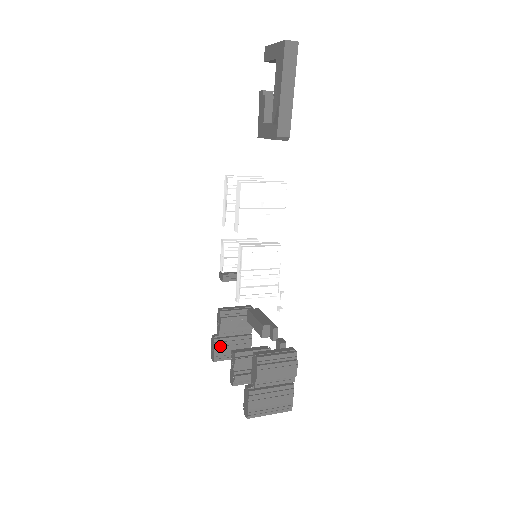
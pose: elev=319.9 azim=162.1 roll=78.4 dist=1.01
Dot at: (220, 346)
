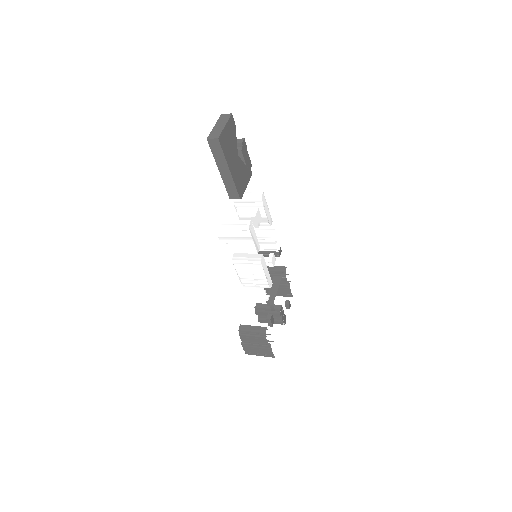
Dot at: (268, 288)
